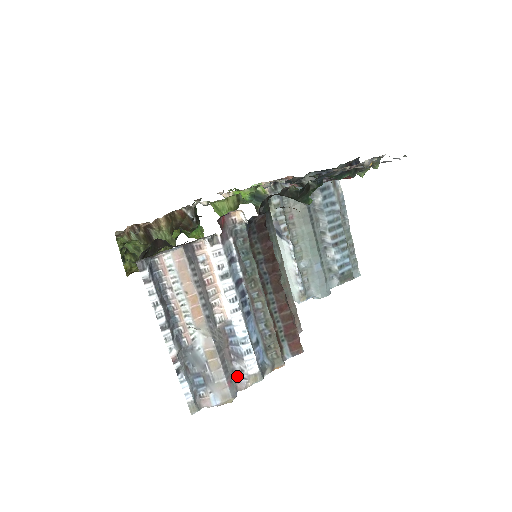
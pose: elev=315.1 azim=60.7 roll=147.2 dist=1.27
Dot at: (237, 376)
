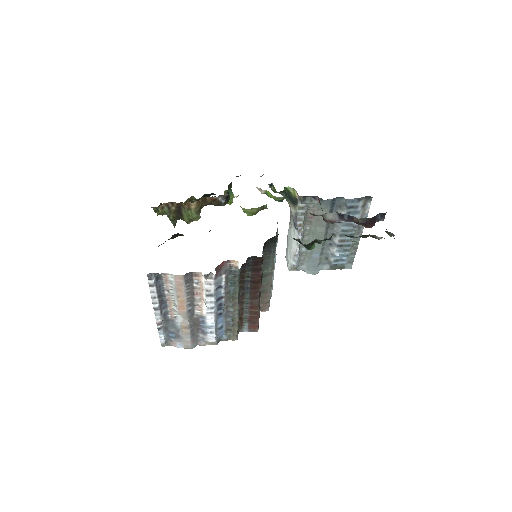
Dot at: (200, 339)
